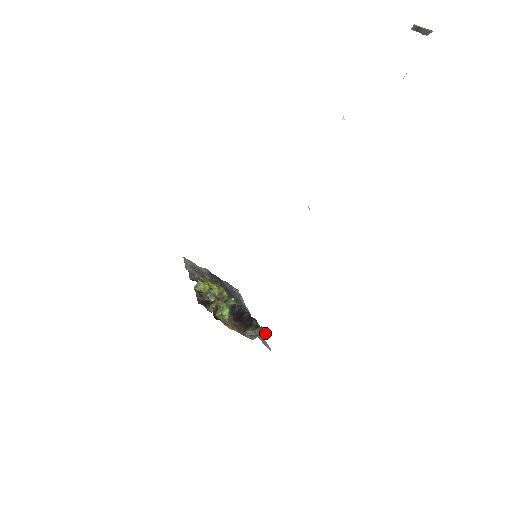
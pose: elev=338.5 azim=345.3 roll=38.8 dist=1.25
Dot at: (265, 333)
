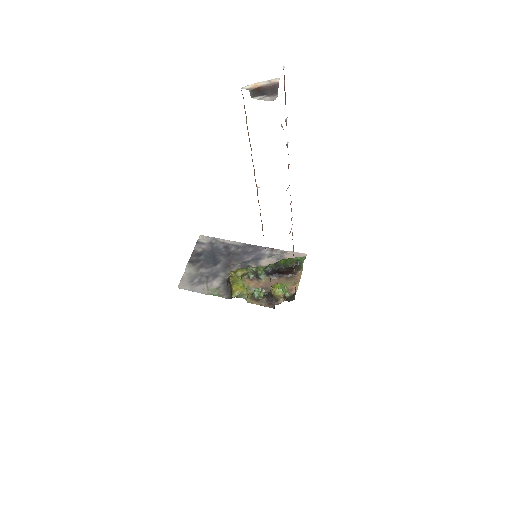
Dot at: (300, 259)
